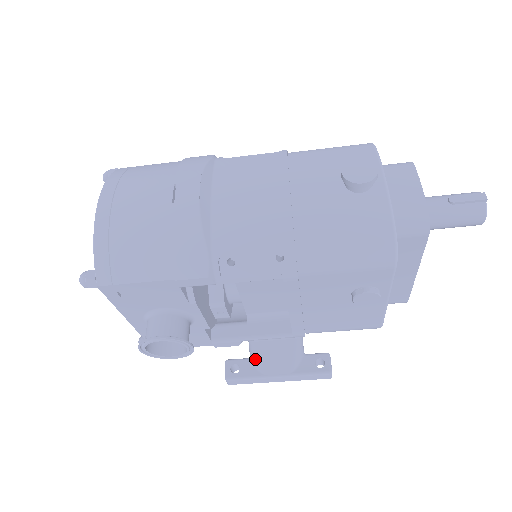
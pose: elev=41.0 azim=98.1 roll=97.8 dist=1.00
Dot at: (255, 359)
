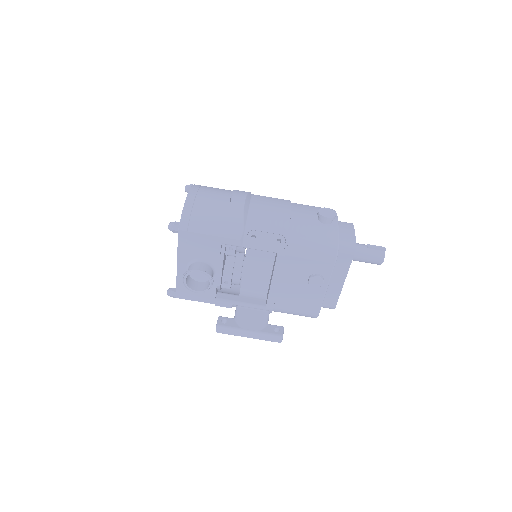
Dot at: (238, 318)
